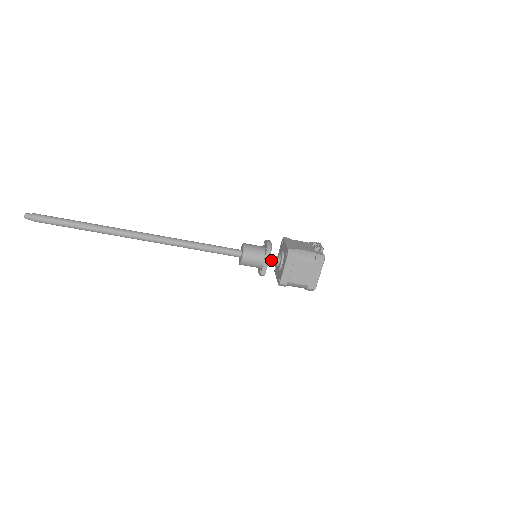
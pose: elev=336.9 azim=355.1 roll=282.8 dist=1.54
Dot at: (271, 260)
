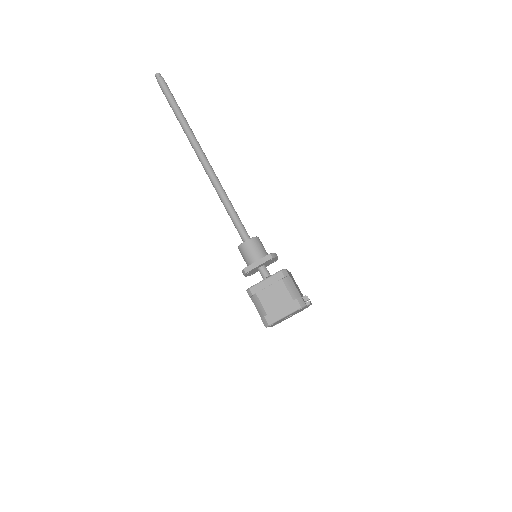
Dot at: (263, 270)
